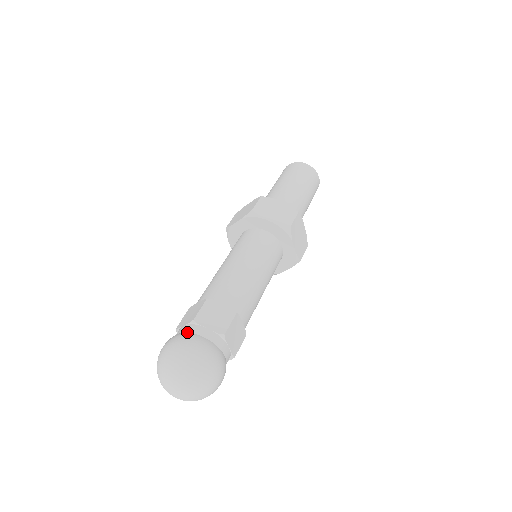
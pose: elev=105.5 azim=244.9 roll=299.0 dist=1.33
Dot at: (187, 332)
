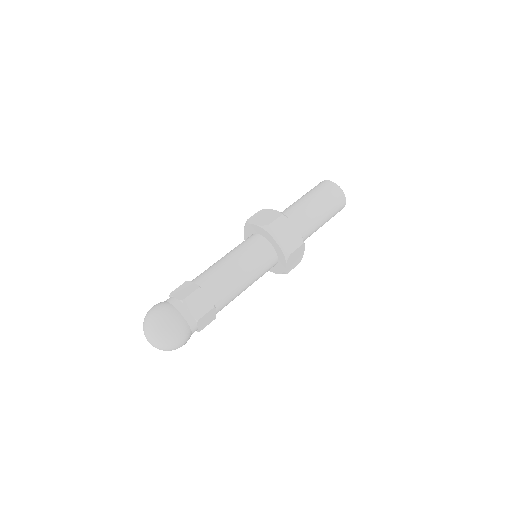
Dot at: occluded
